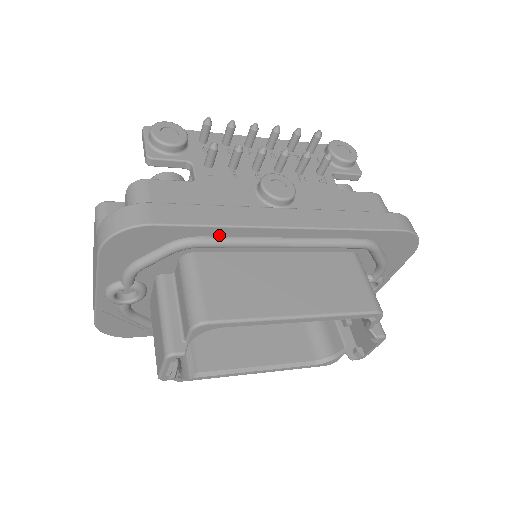
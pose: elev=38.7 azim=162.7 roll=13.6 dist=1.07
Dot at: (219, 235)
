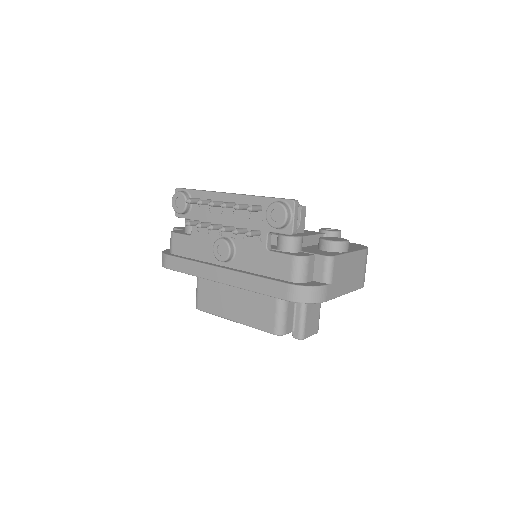
Dot at: occluded
